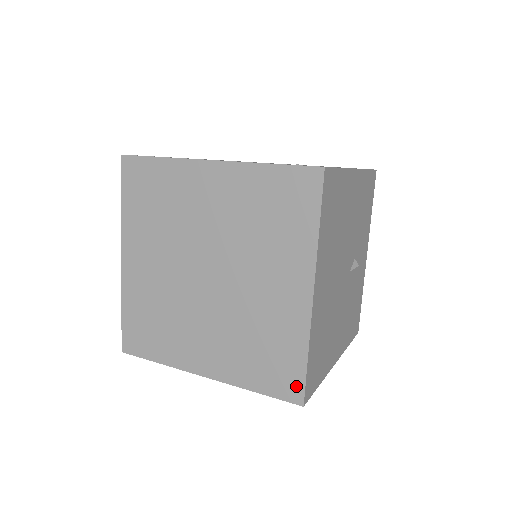
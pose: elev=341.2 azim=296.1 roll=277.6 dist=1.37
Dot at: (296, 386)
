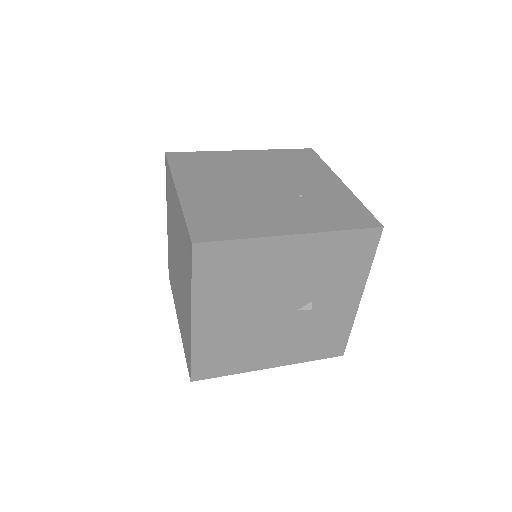
Dot at: (189, 367)
